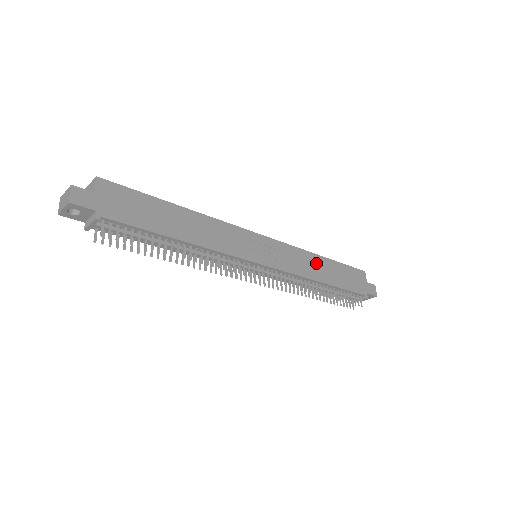
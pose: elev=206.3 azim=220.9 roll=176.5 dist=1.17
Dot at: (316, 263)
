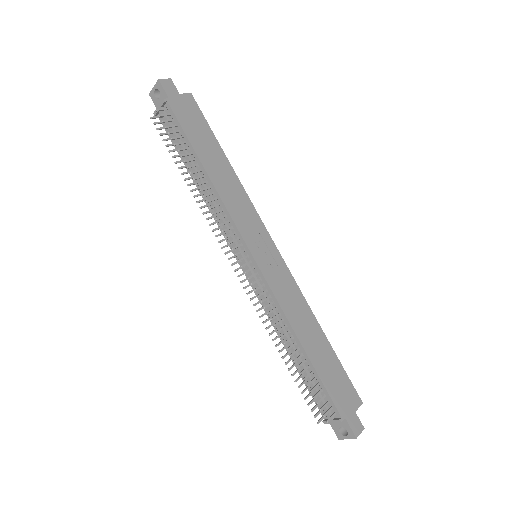
Dot at: (309, 322)
